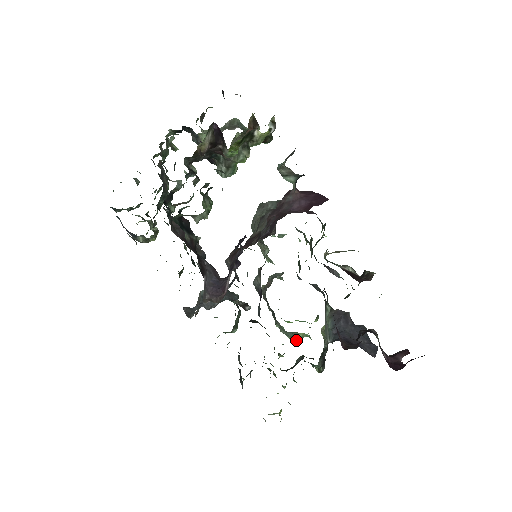
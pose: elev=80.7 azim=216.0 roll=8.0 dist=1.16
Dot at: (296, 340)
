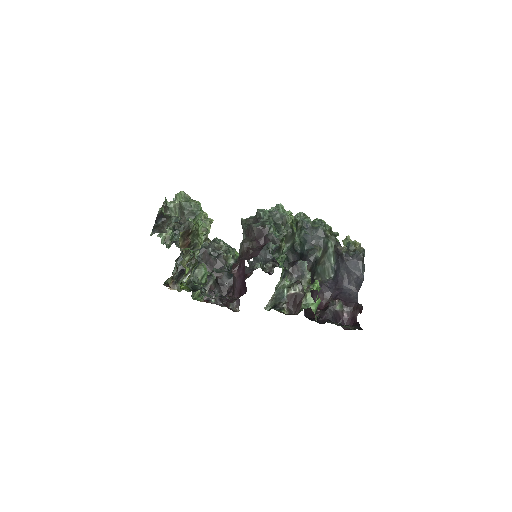
Dot at: occluded
